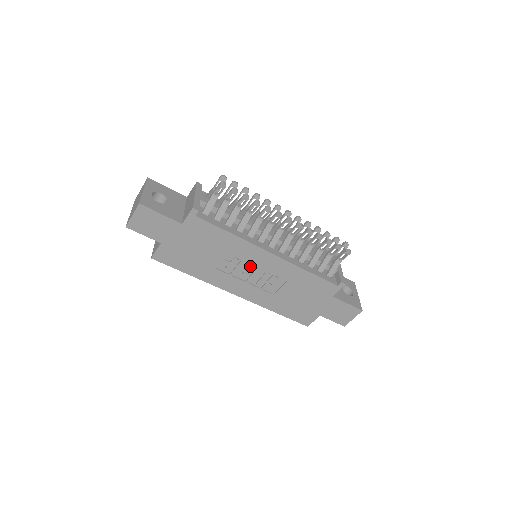
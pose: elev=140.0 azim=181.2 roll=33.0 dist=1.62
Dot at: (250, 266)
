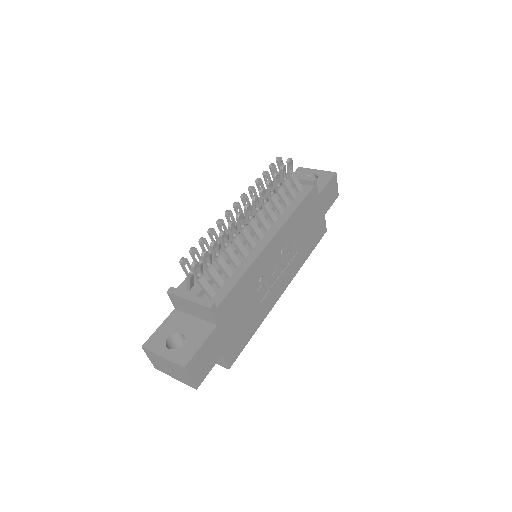
Dot at: (271, 267)
